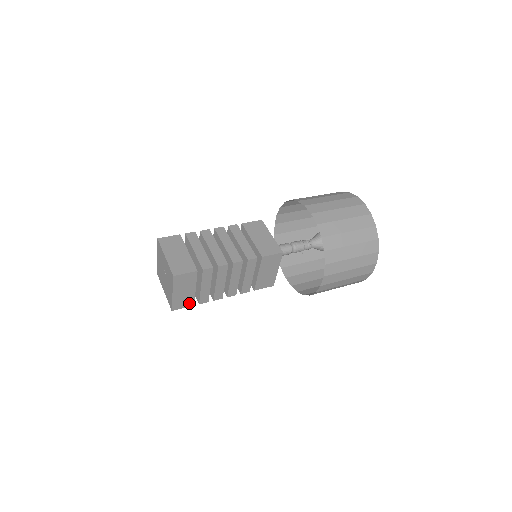
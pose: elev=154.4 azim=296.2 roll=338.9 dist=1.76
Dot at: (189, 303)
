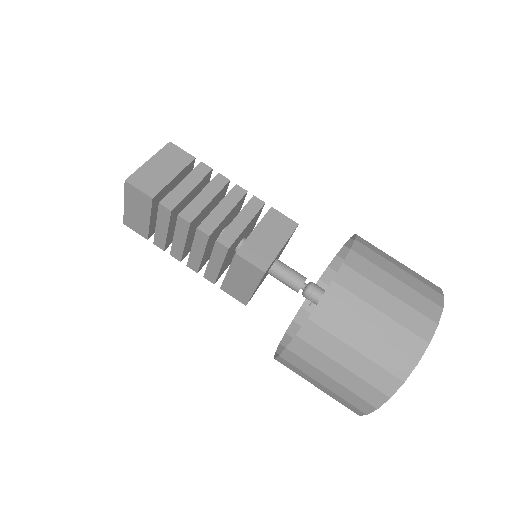
Dot at: (143, 232)
